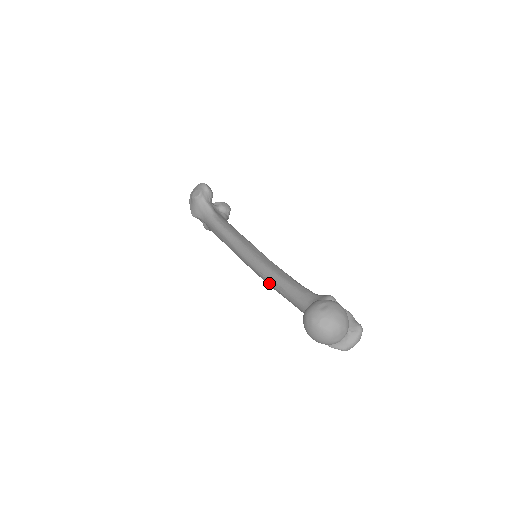
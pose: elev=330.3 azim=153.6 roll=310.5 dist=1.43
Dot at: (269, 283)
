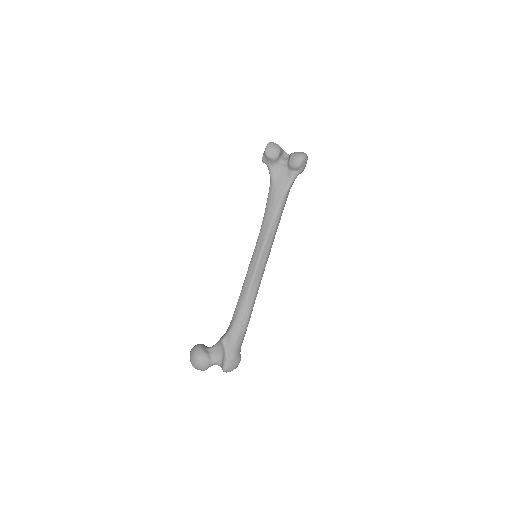
Dot at: occluded
